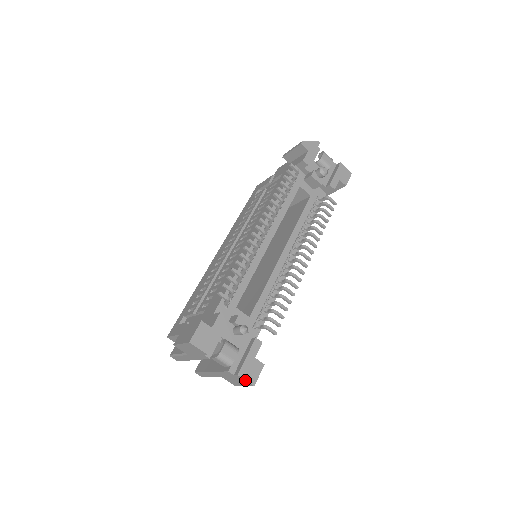
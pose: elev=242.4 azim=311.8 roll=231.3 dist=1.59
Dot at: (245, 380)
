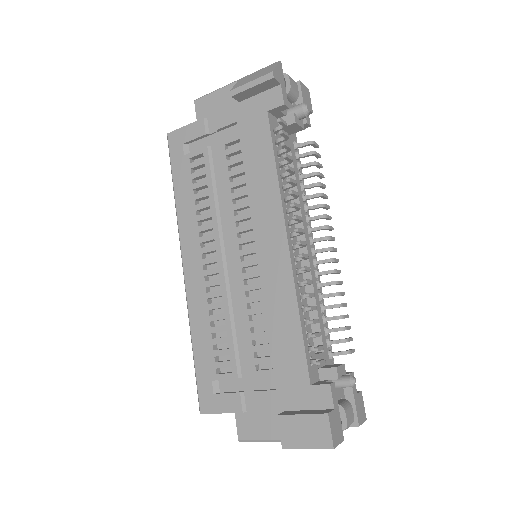
Dot at: (362, 423)
